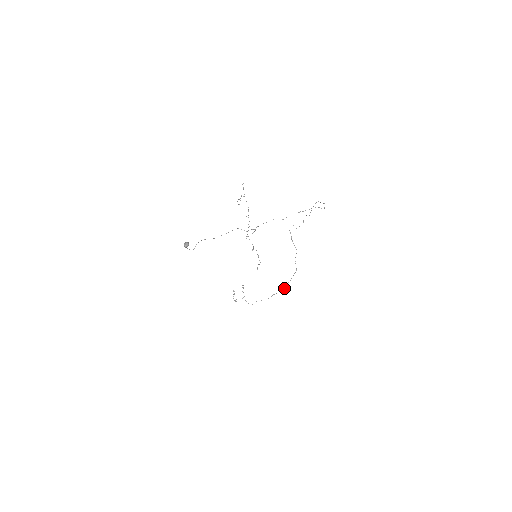
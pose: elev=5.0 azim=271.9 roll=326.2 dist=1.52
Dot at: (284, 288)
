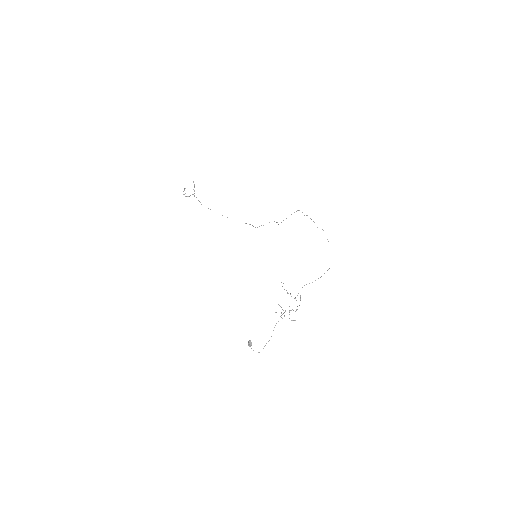
Dot at: occluded
